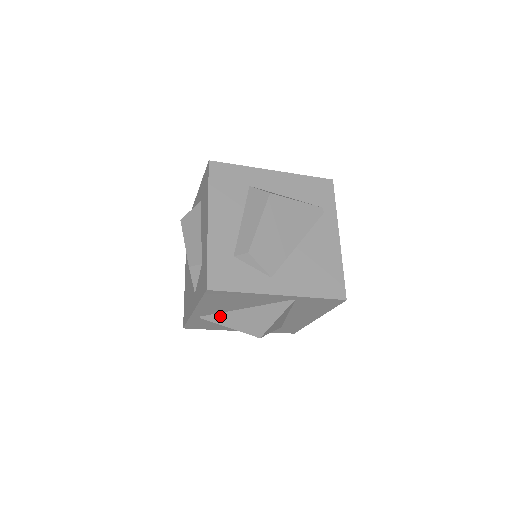
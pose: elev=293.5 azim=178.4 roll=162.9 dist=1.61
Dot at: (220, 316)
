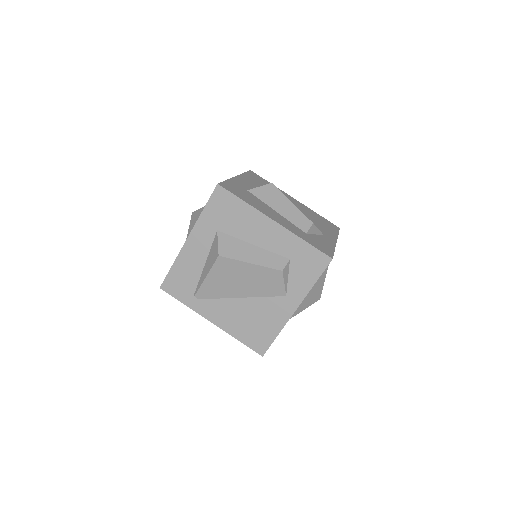
Dot at: occluded
